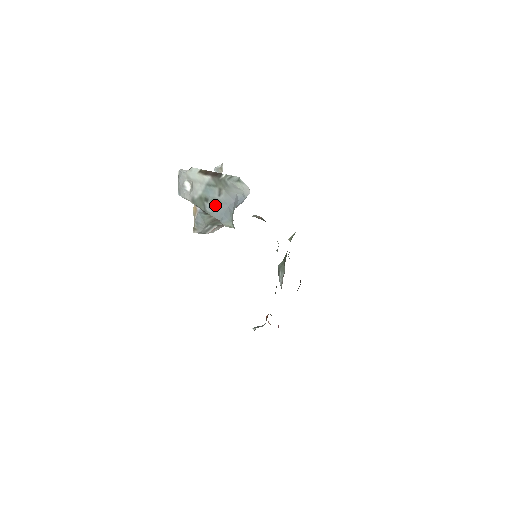
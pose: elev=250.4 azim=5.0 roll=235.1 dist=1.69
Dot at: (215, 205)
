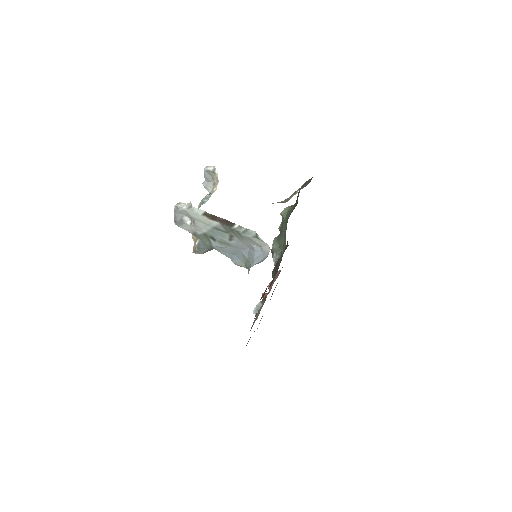
Dot at: (224, 246)
